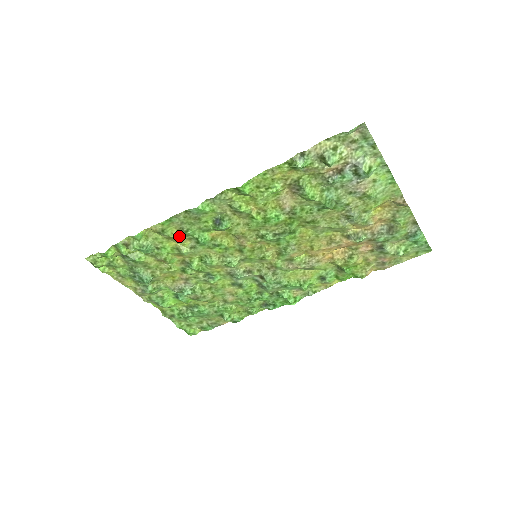
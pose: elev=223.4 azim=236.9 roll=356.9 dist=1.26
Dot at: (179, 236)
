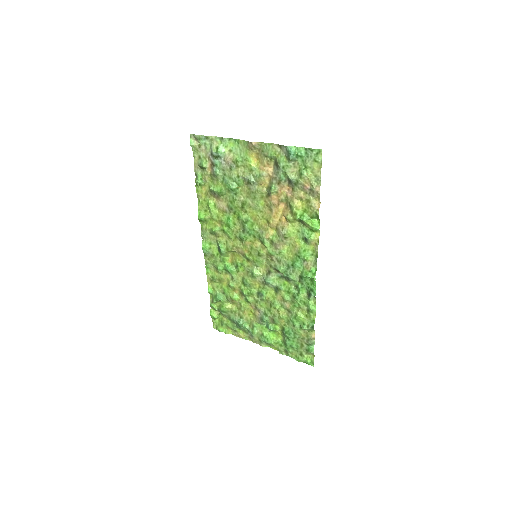
Dot at: (220, 275)
